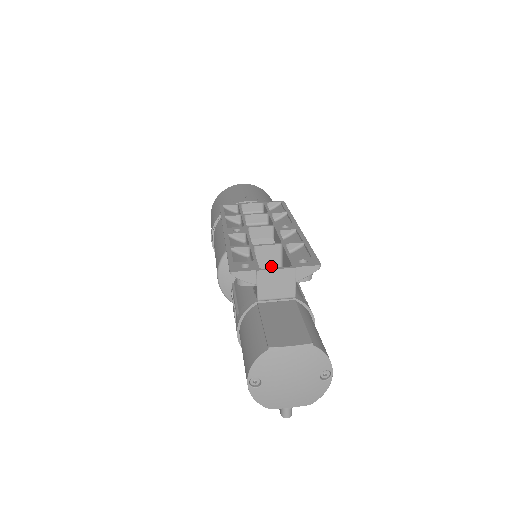
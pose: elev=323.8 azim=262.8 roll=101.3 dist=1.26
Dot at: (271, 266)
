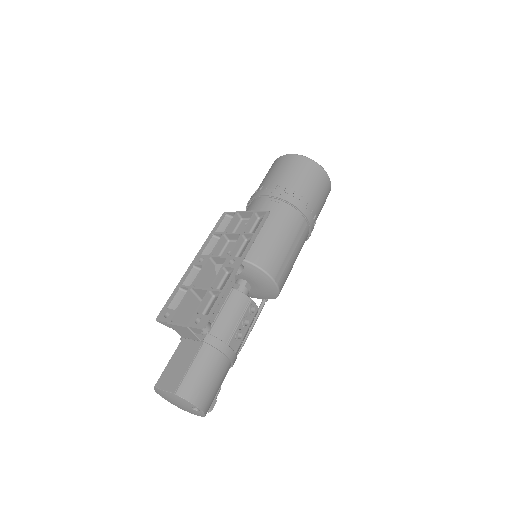
Dot at: occluded
